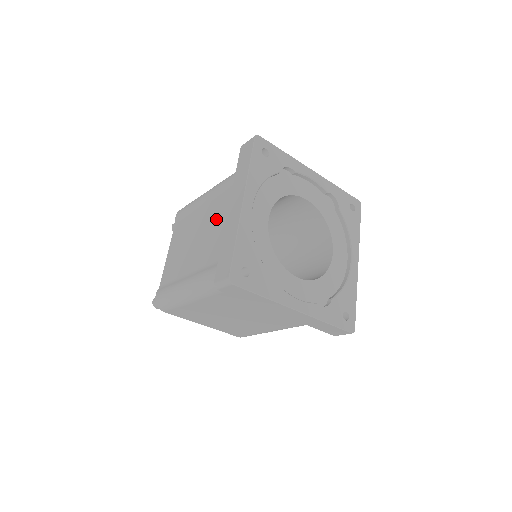
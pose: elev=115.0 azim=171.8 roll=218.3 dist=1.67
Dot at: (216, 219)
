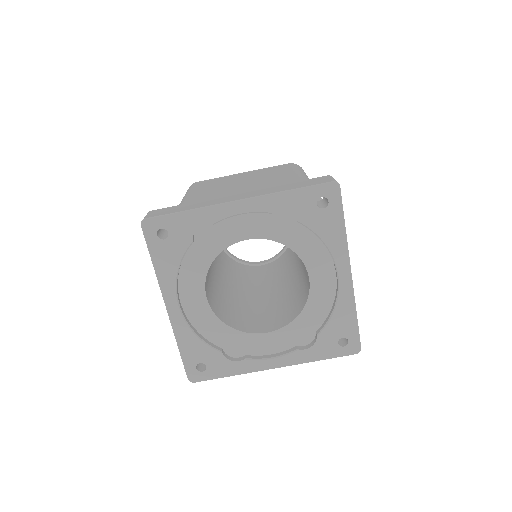
Dot at: occluded
